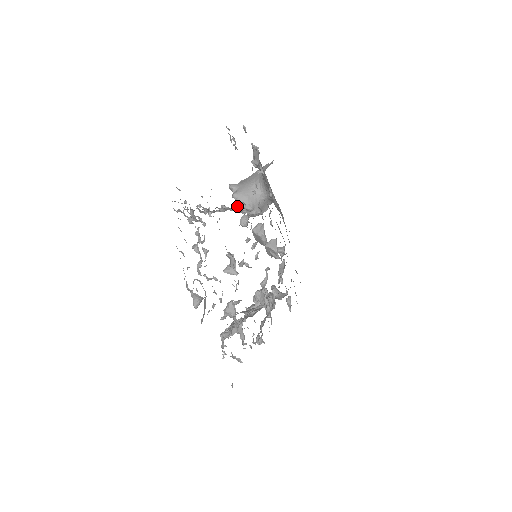
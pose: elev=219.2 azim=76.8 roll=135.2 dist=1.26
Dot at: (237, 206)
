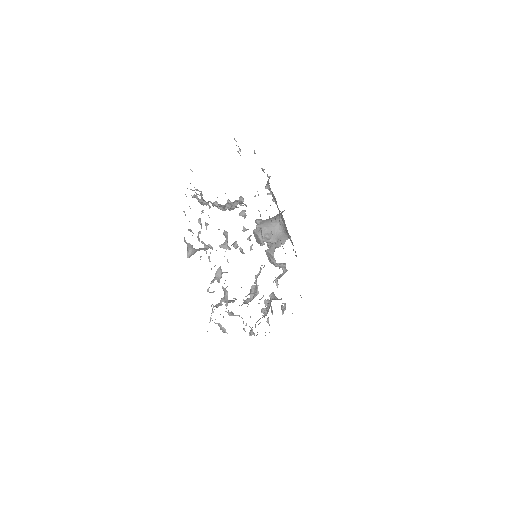
Dot at: (238, 201)
